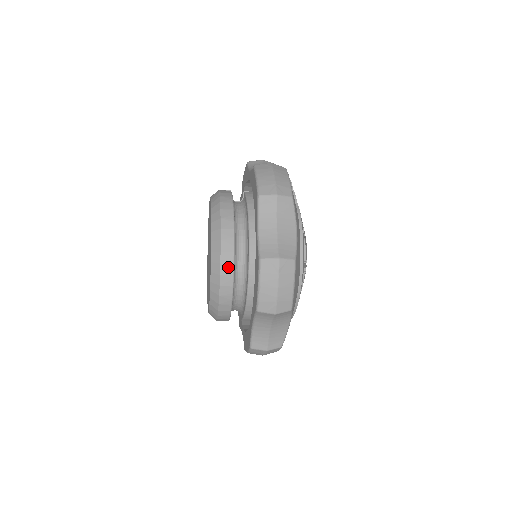
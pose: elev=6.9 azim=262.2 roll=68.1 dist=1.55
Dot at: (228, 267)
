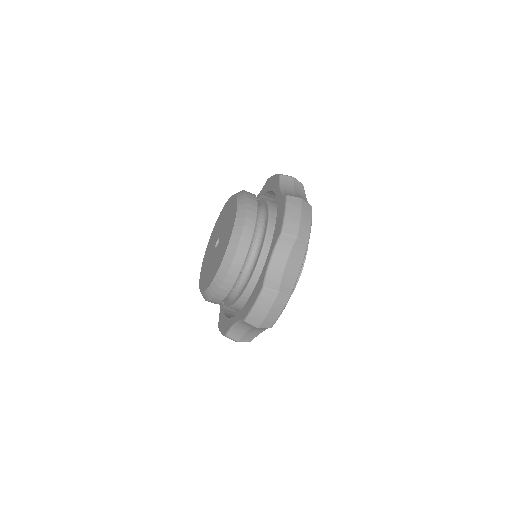
Dot at: (252, 214)
